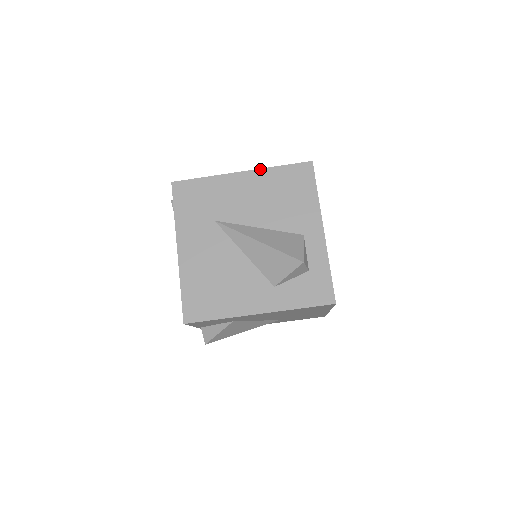
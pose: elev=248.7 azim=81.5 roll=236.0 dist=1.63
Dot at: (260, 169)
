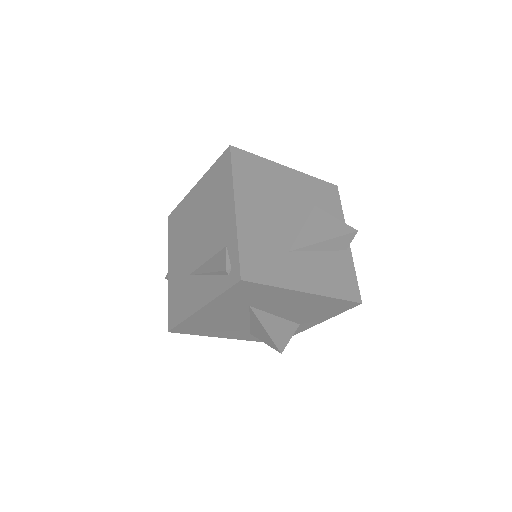
Dot at: (323, 296)
